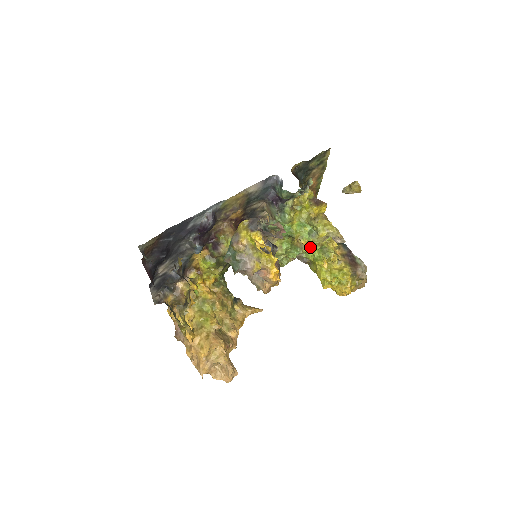
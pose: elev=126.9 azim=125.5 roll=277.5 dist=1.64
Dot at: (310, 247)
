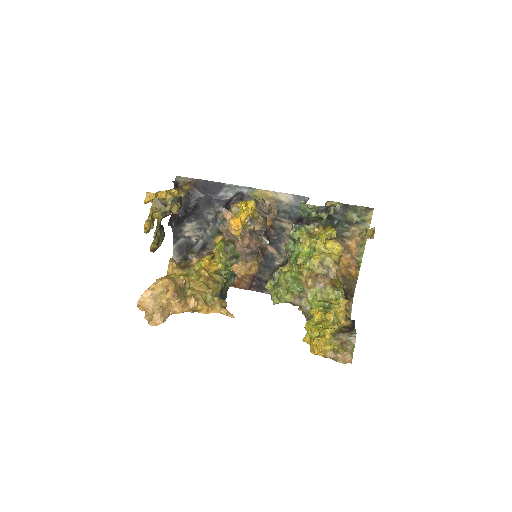
Dot at: (317, 299)
